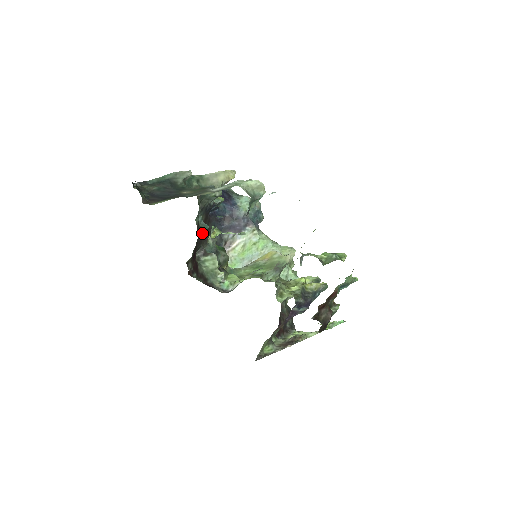
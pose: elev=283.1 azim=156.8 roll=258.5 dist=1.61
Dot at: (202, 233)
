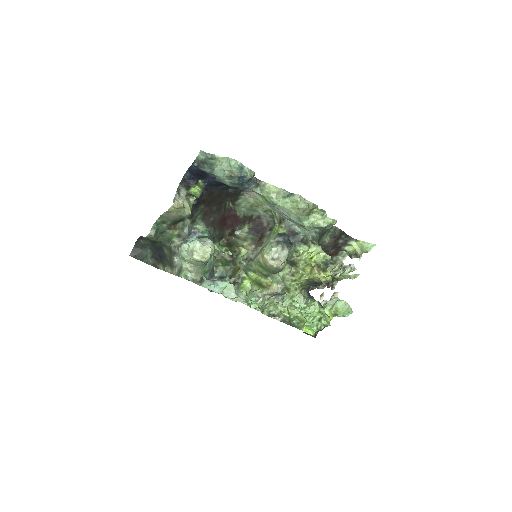
Dot at: (214, 205)
